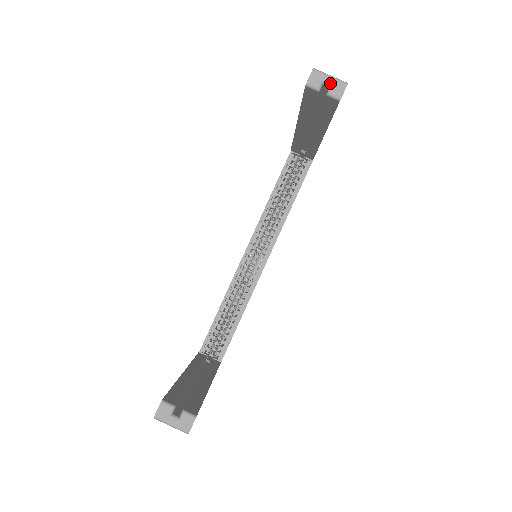
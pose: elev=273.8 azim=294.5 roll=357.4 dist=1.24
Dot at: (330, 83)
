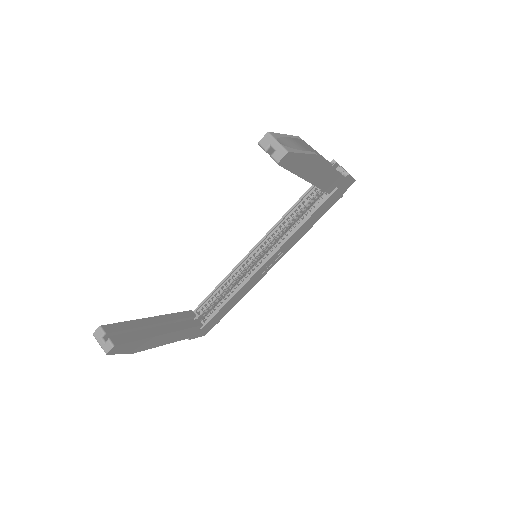
Dot at: (275, 148)
